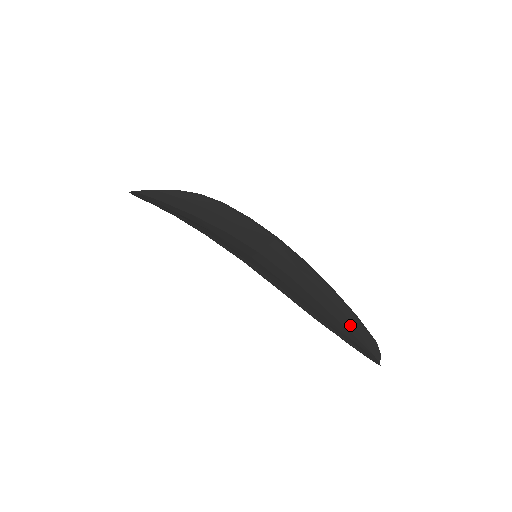
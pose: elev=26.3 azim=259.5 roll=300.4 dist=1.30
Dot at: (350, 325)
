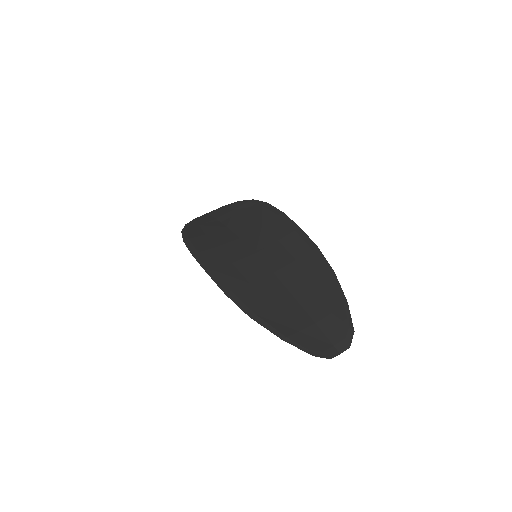
Dot at: (323, 315)
